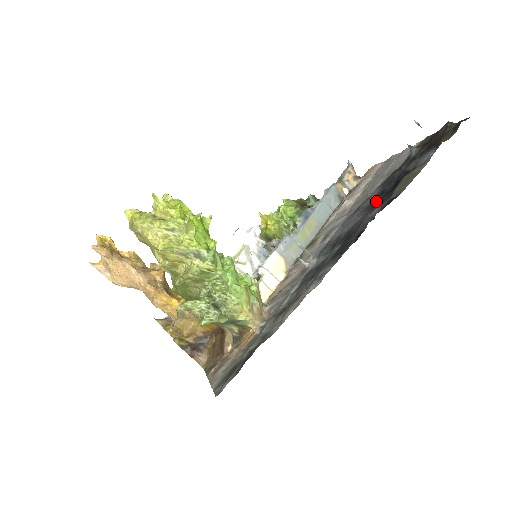
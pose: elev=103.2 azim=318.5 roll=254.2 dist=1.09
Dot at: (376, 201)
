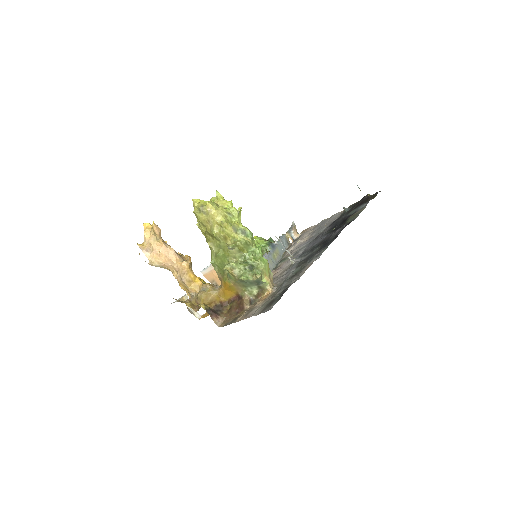
Dot at: (333, 229)
